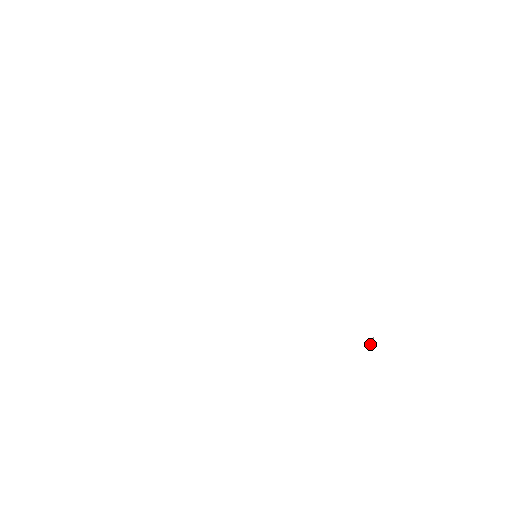
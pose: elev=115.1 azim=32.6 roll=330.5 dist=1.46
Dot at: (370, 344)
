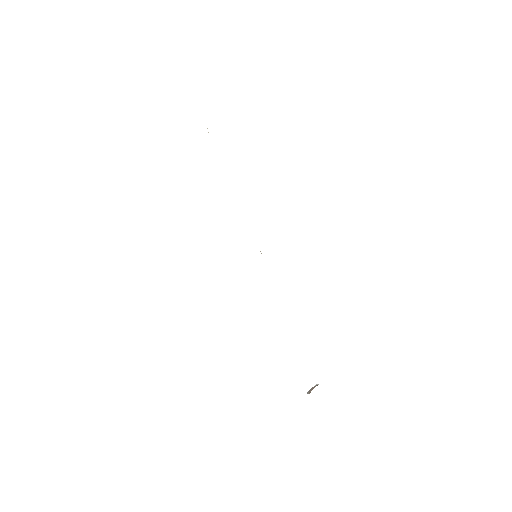
Dot at: (310, 390)
